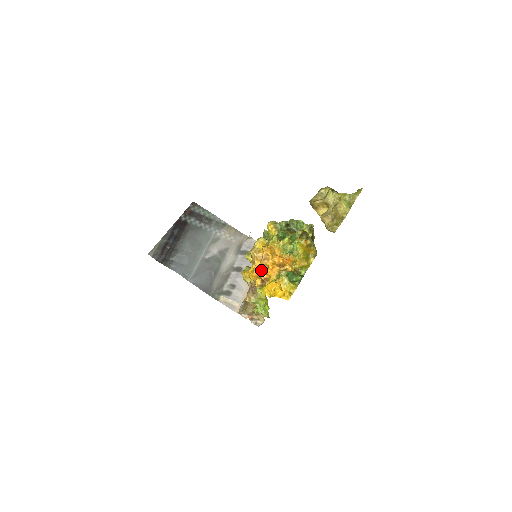
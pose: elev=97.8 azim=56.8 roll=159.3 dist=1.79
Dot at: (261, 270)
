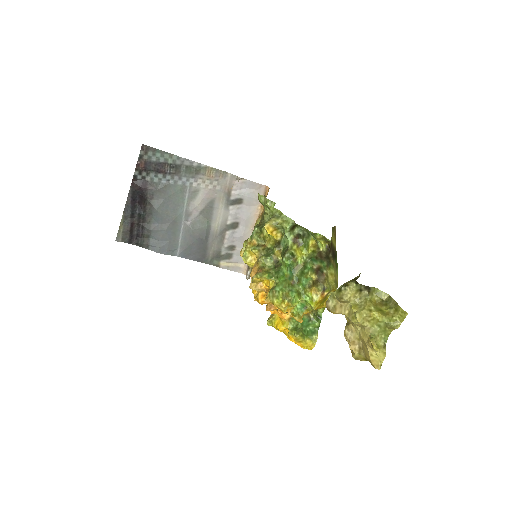
Dot at: occluded
